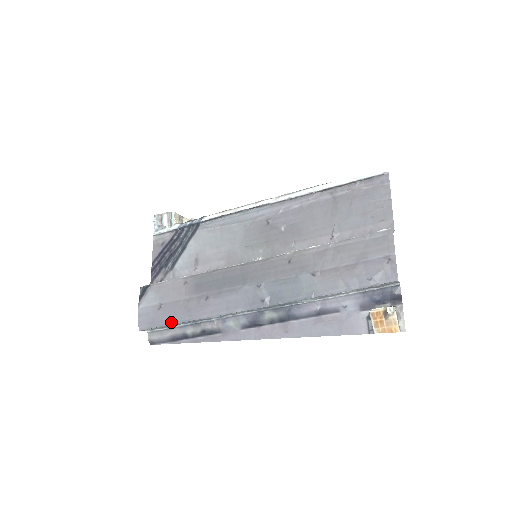
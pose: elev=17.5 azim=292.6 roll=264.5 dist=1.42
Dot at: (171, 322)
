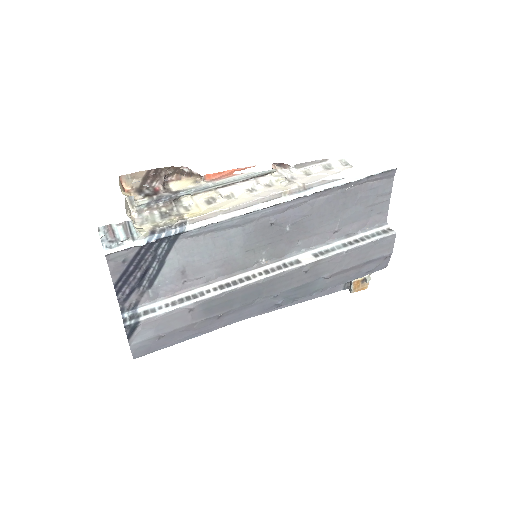
Dot at: (176, 343)
